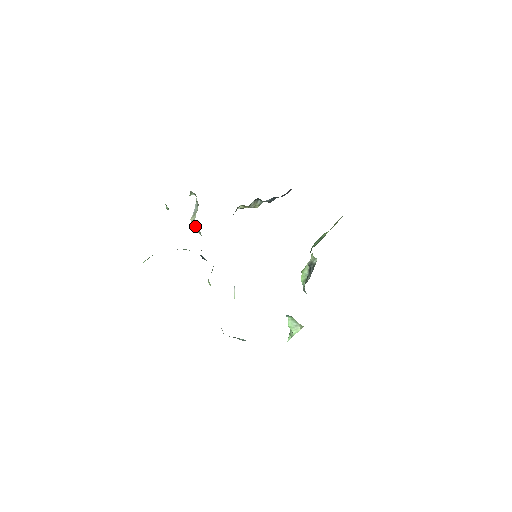
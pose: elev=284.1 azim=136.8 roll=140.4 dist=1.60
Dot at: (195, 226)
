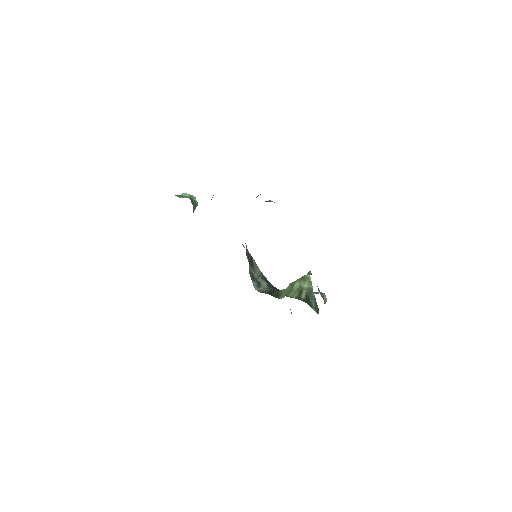
Dot at: occluded
